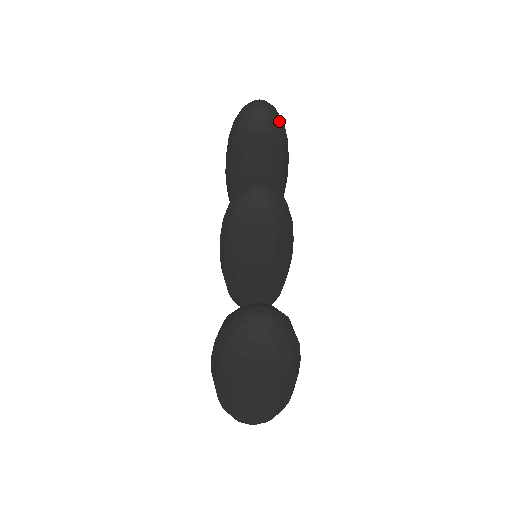
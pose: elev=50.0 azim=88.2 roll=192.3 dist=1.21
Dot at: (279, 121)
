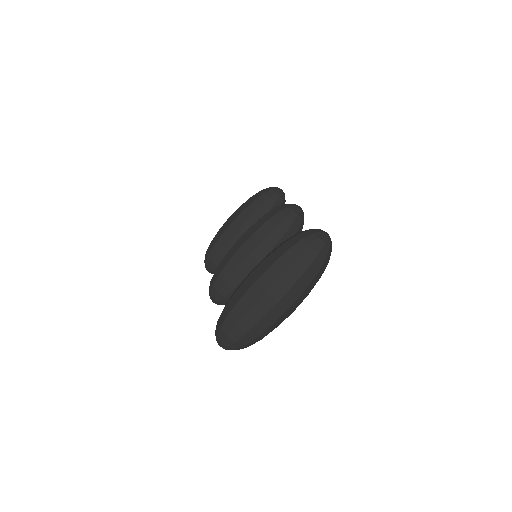
Dot at: occluded
